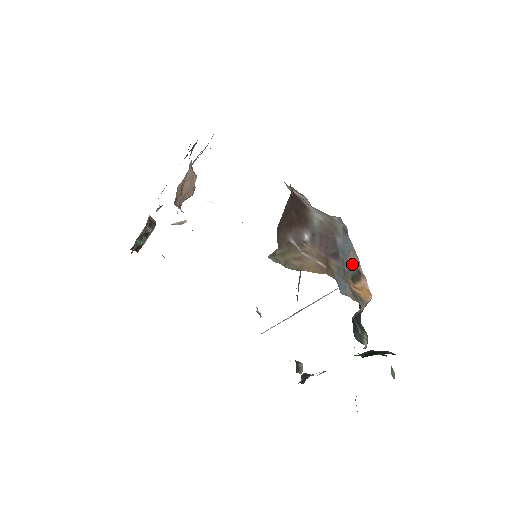
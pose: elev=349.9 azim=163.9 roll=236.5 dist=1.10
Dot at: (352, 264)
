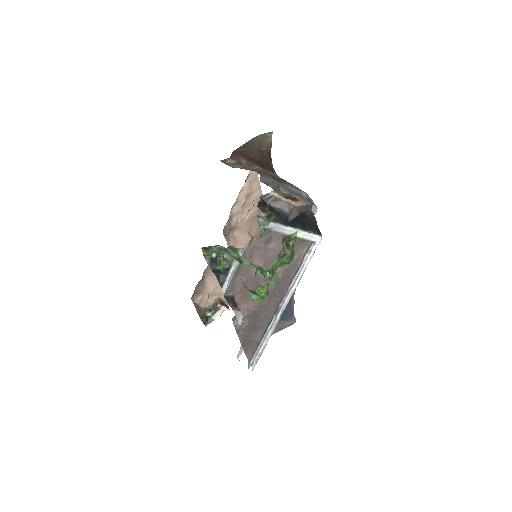
Dot at: occluded
